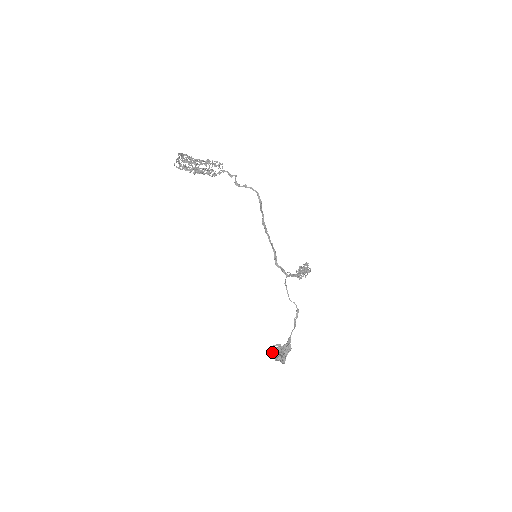
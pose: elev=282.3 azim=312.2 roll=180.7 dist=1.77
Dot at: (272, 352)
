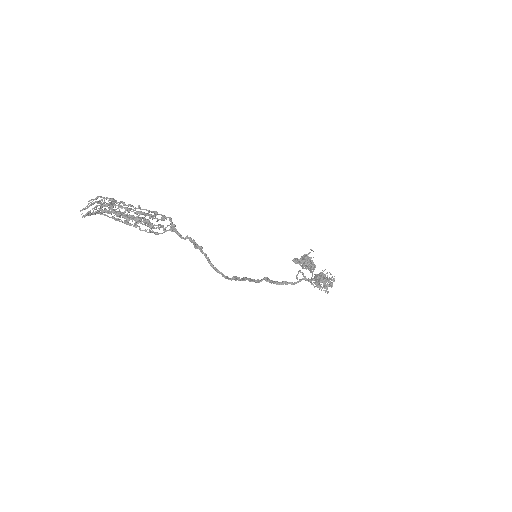
Dot at: (295, 260)
